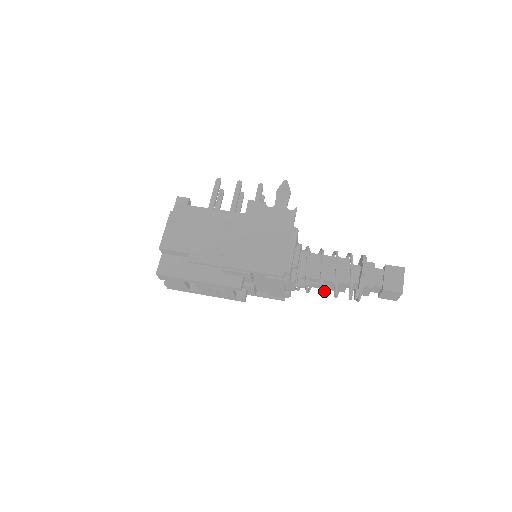
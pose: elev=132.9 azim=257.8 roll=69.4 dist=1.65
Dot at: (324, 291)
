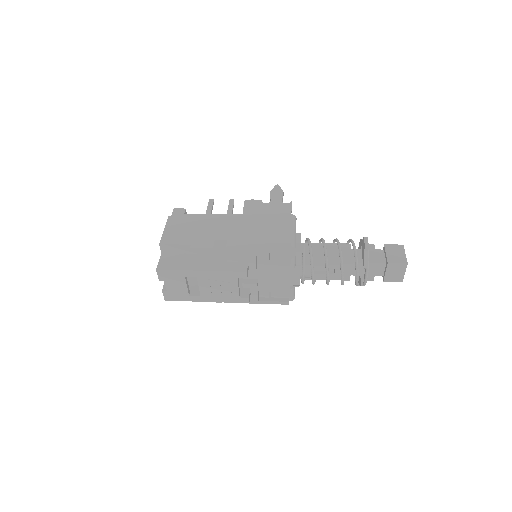
Dot at: occluded
